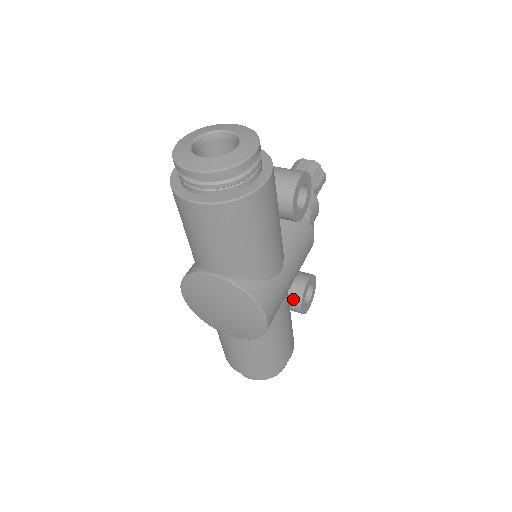
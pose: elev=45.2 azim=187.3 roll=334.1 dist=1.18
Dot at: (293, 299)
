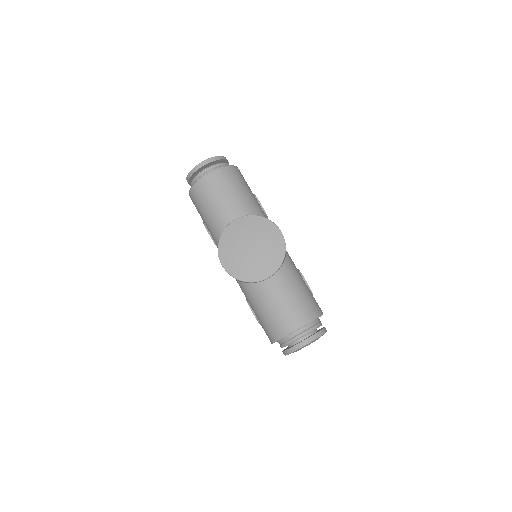
Dot at: occluded
